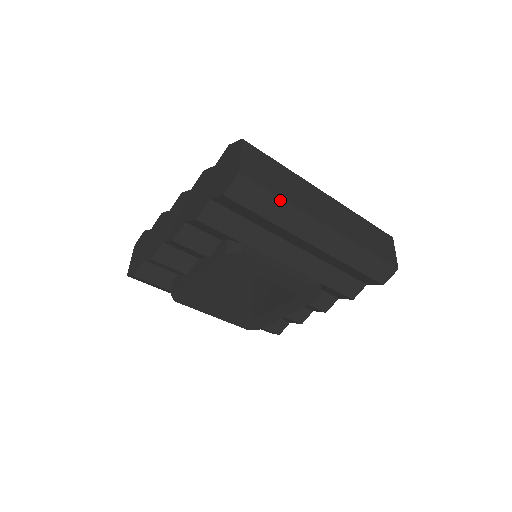
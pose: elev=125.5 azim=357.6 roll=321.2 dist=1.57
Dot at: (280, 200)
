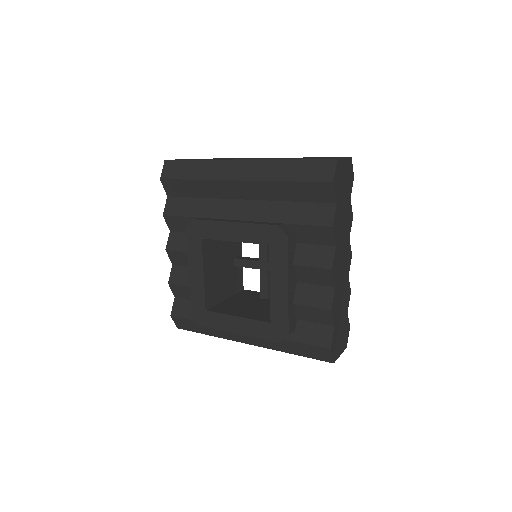
Dot at: (196, 162)
